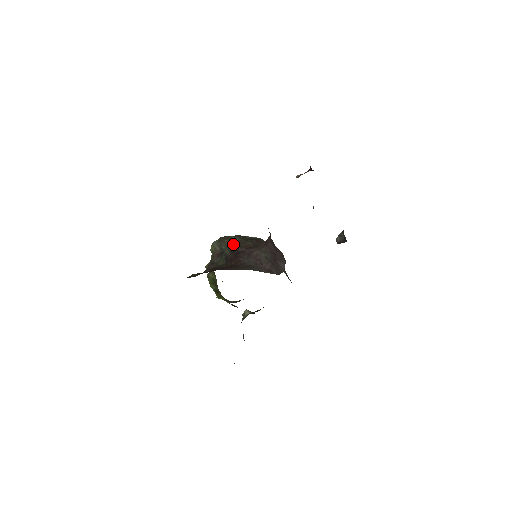
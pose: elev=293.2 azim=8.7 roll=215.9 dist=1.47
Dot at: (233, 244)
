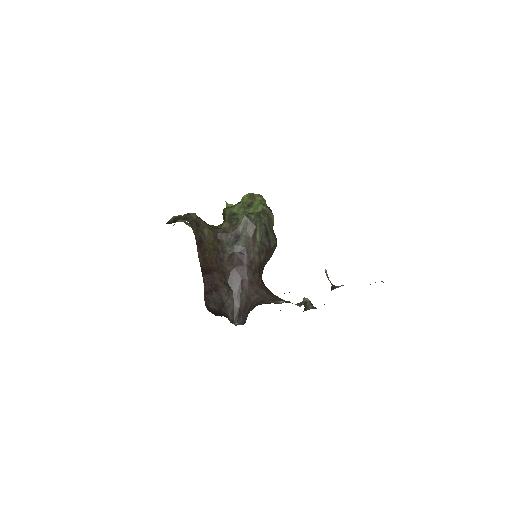
Dot at: (250, 243)
